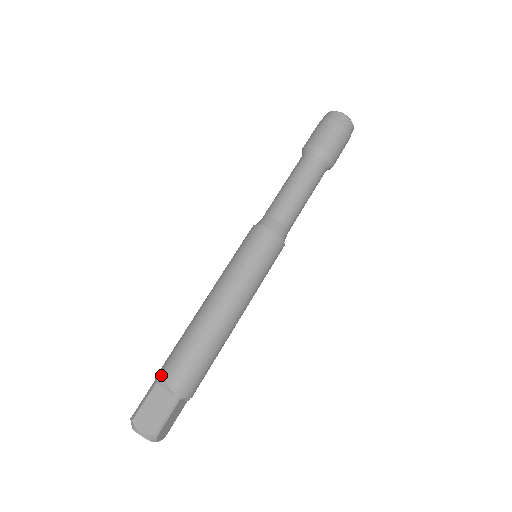
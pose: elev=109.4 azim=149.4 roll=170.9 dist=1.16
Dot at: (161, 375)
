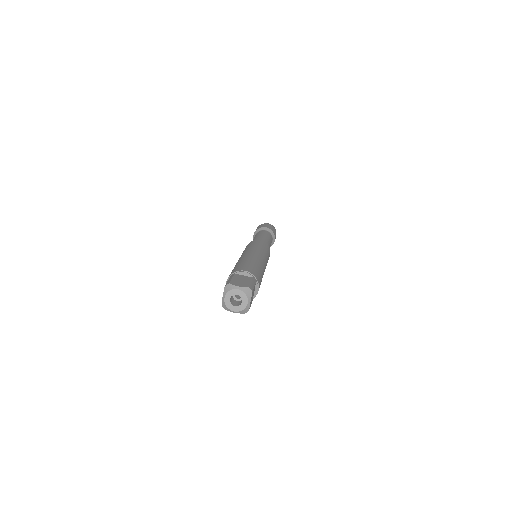
Dot at: (236, 270)
